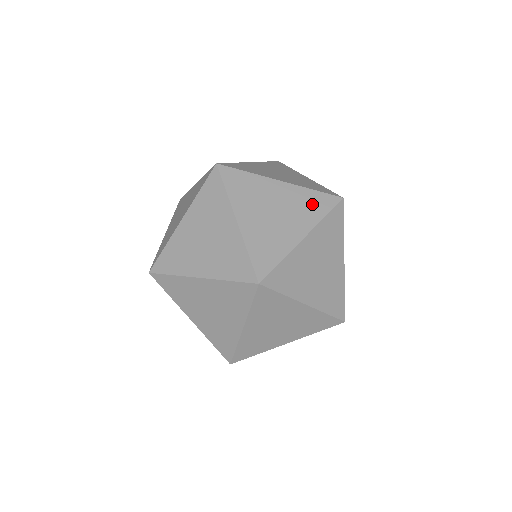
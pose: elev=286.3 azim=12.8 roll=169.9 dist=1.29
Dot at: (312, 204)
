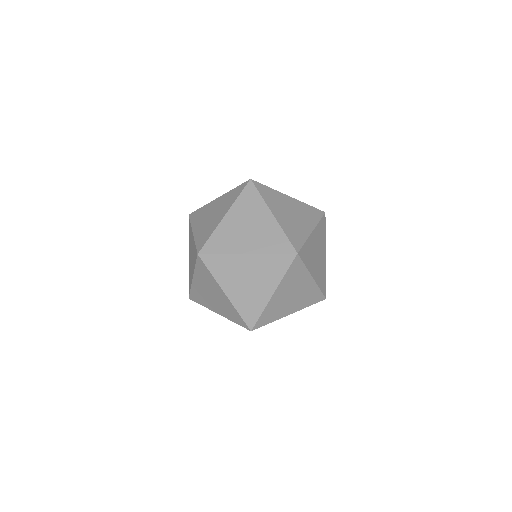
Dot at: (274, 266)
